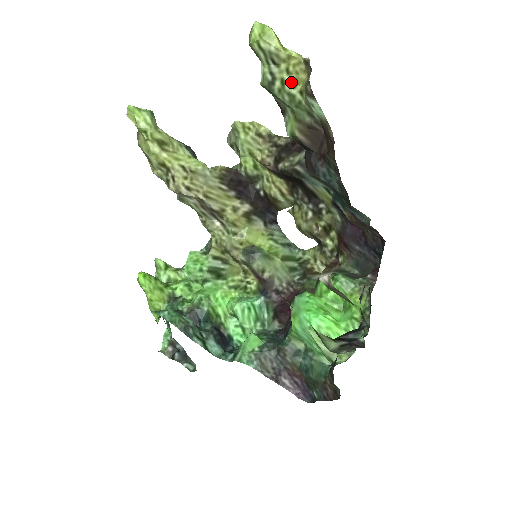
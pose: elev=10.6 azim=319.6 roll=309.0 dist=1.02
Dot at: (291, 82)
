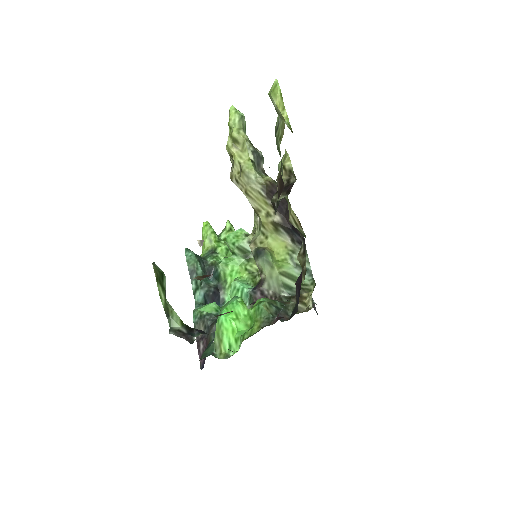
Dot at: (280, 136)
